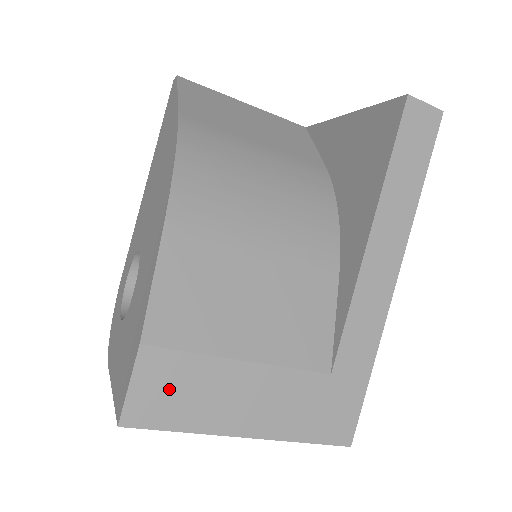
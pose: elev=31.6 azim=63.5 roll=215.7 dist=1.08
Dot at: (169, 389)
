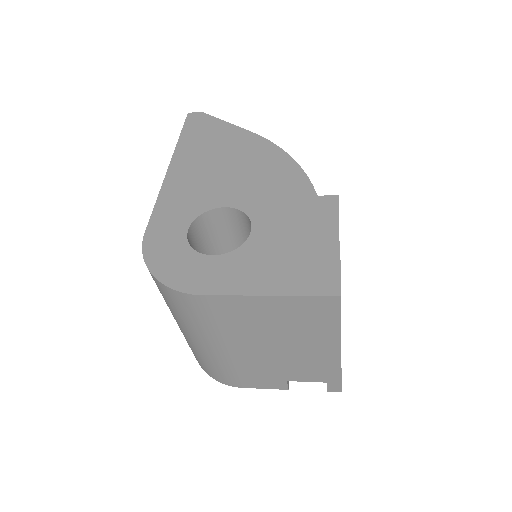
Dot at: occluded
